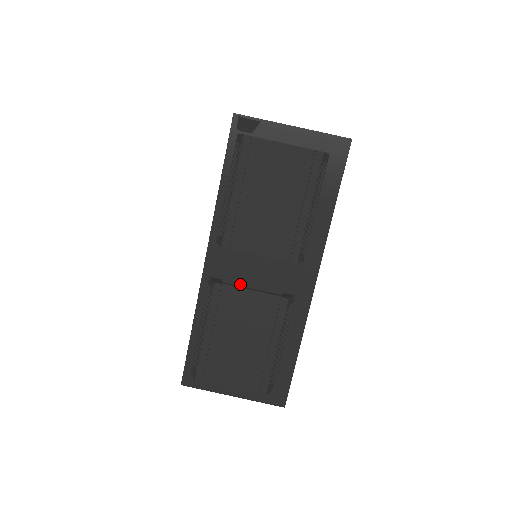
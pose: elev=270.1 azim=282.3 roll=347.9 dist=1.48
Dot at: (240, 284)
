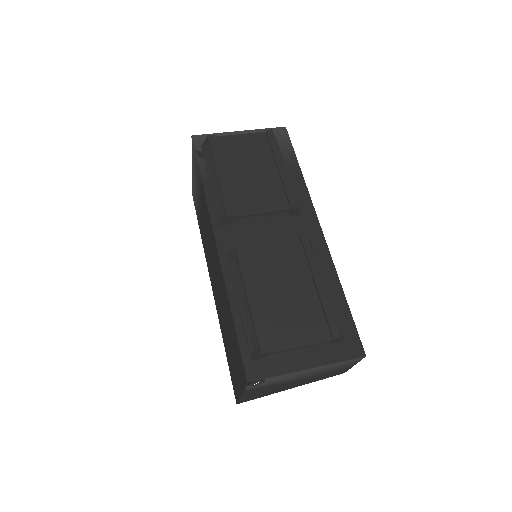
Dot at: occluded
